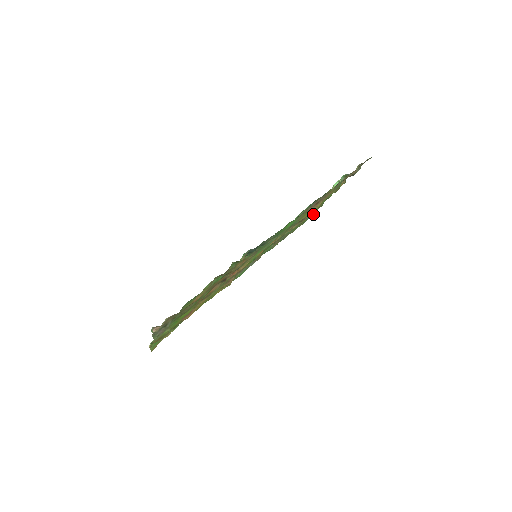
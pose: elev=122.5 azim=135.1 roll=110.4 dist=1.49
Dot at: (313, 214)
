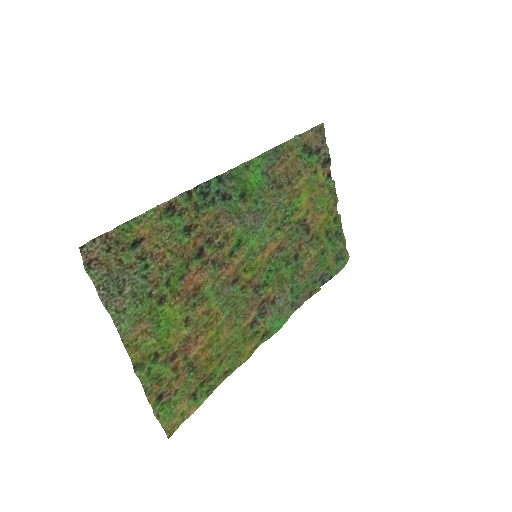
Dot at: (345, 259)
